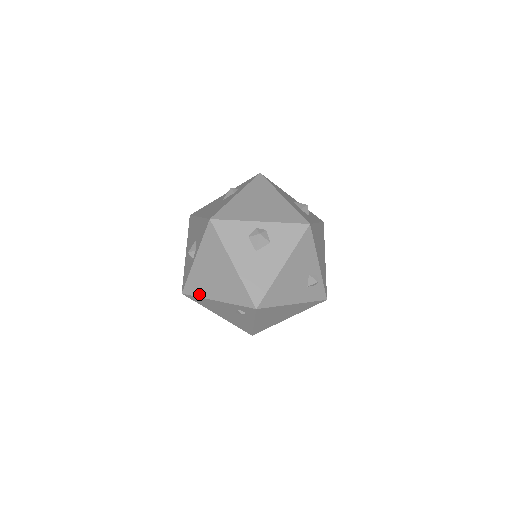
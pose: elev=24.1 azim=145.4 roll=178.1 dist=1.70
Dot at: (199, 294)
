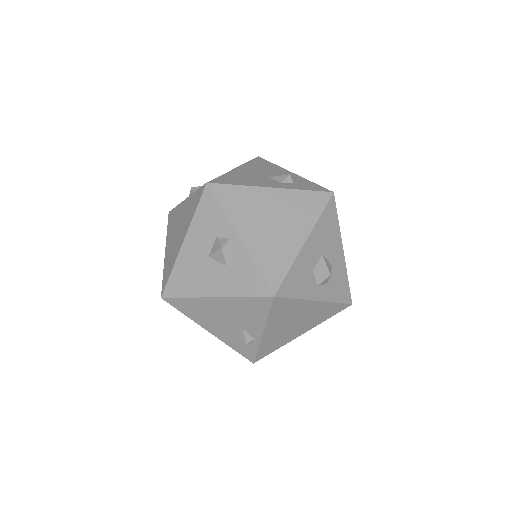
Dot at: (168, 229)
